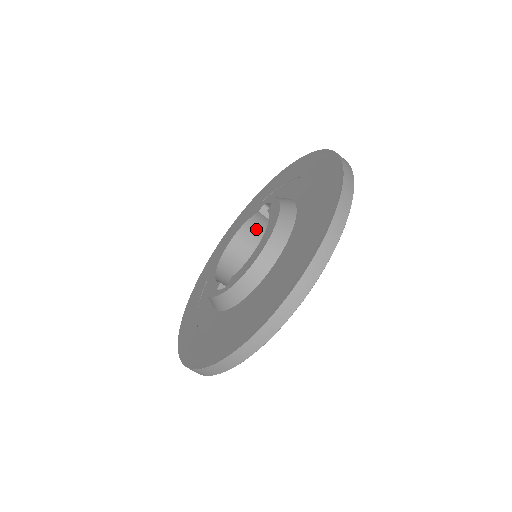
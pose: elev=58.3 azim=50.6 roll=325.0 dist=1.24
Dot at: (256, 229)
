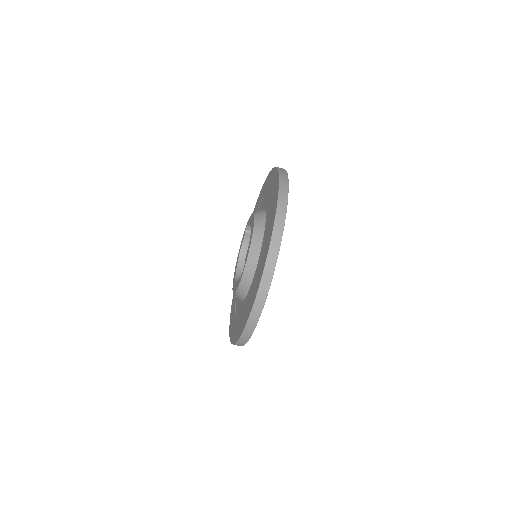
Dot at: occluded
